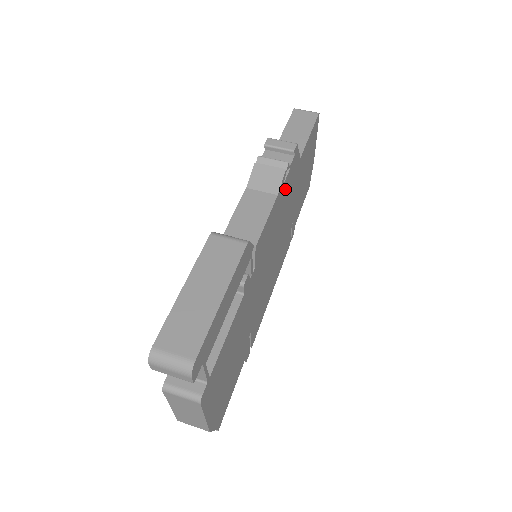
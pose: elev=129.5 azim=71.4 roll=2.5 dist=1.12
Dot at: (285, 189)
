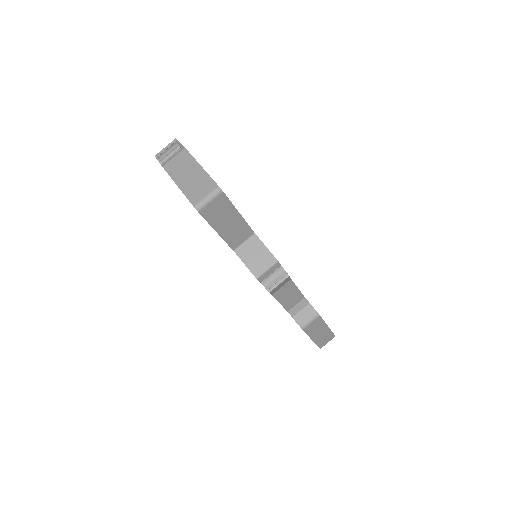
Dot at: occluded
